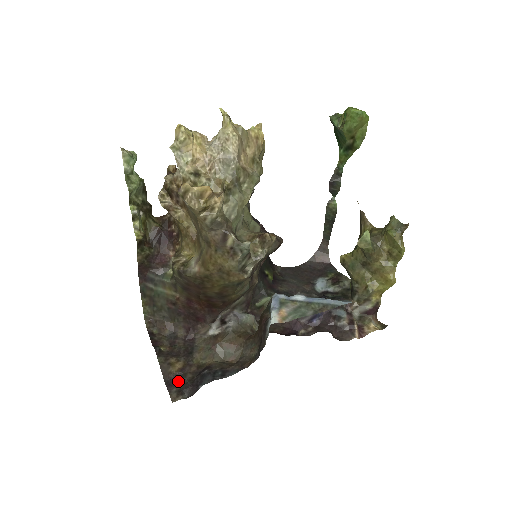
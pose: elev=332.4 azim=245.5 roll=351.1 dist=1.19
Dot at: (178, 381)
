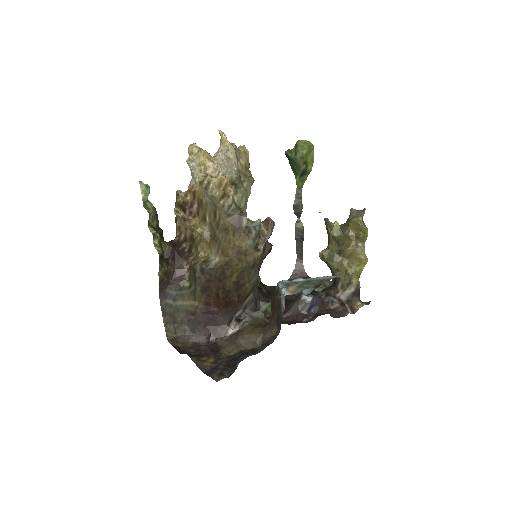
Dot at: (215, 369)
